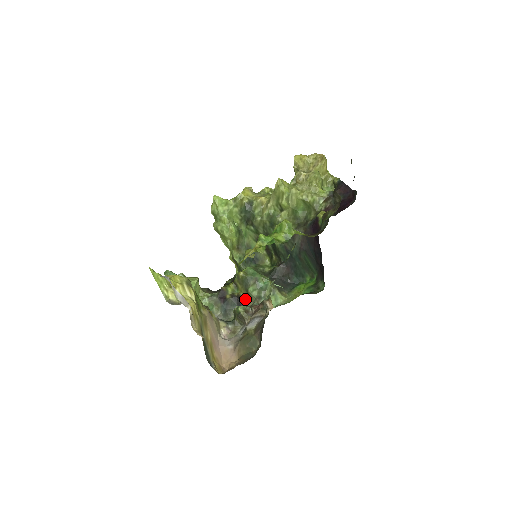
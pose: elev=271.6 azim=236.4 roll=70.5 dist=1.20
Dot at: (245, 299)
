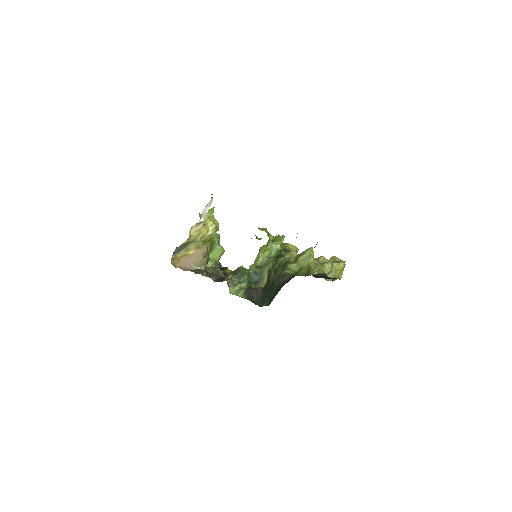
Dot at: occluded
